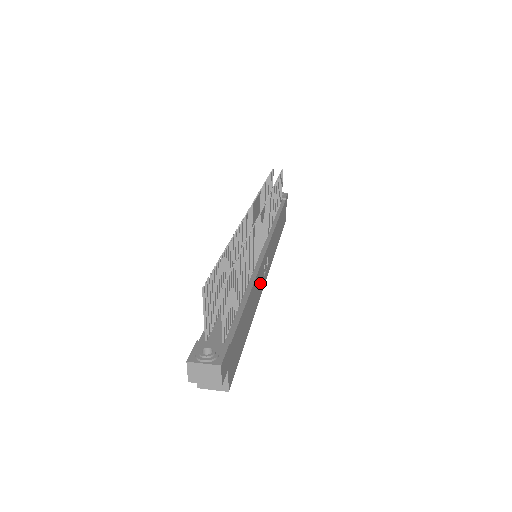
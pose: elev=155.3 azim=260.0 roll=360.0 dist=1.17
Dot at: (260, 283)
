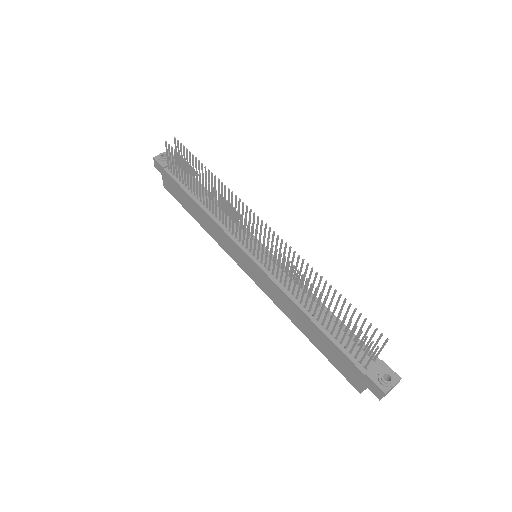
Dot at: occluded
